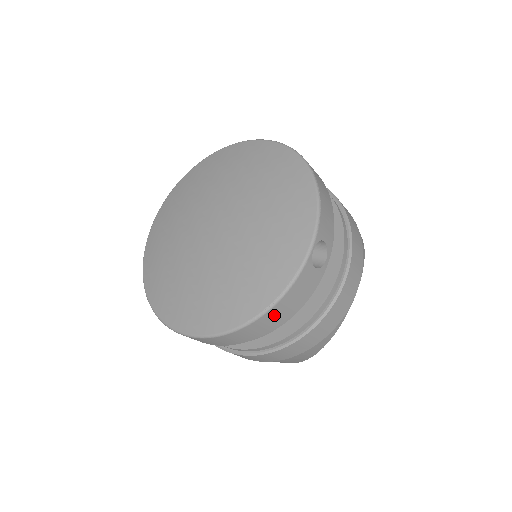
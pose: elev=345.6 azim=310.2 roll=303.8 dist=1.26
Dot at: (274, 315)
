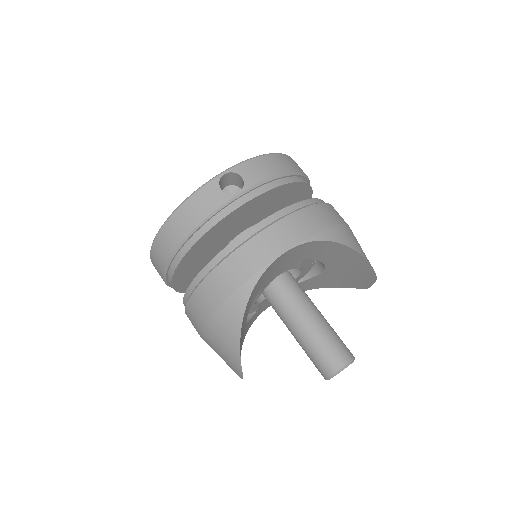
Dot at: (179, 221)
